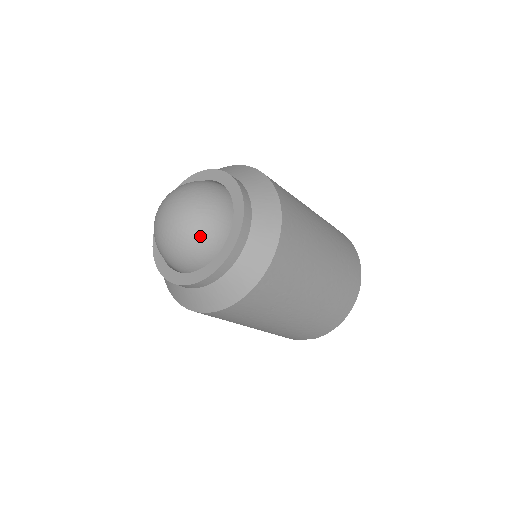
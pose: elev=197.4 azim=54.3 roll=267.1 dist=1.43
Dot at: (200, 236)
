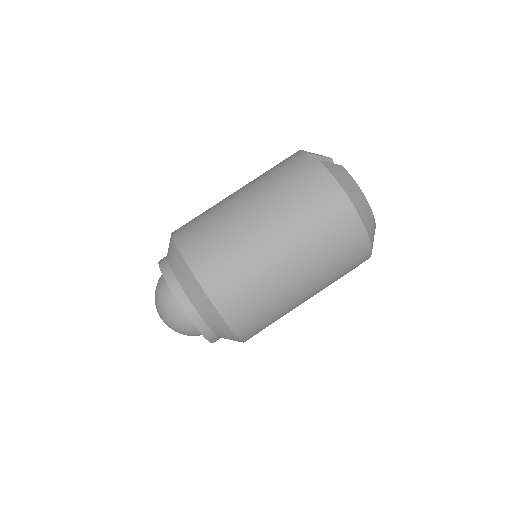
Dot at: occluded
